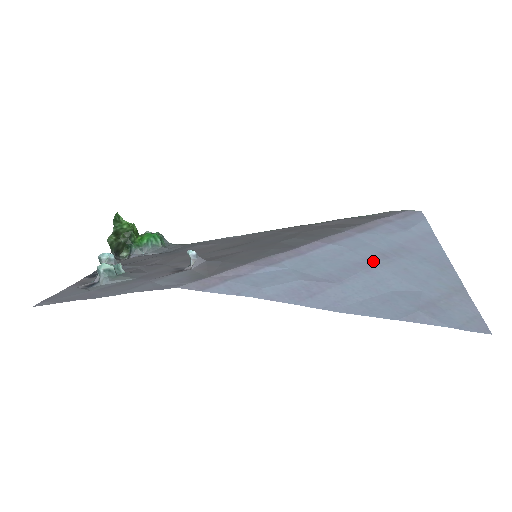
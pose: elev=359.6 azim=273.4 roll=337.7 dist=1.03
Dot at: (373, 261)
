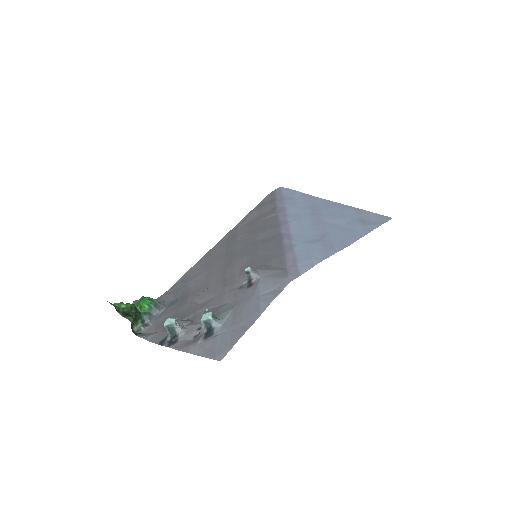
Dot at: (316, 219)
